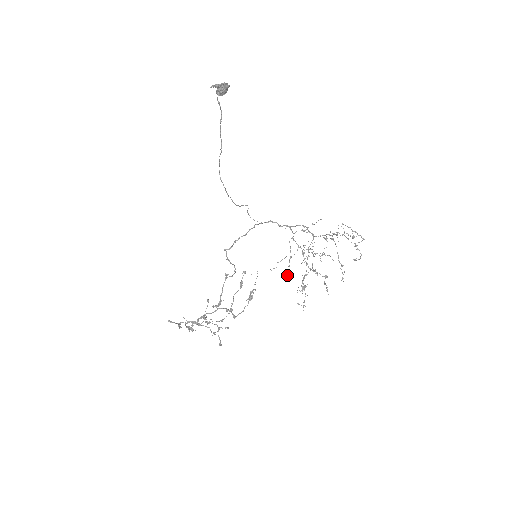
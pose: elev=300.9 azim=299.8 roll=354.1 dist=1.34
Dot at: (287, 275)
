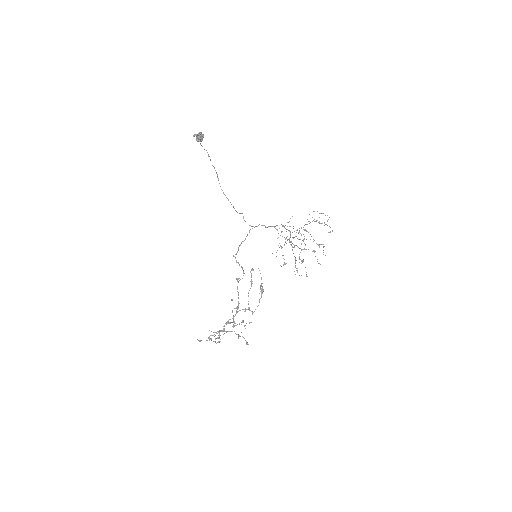
Dot at: (284, 262)
